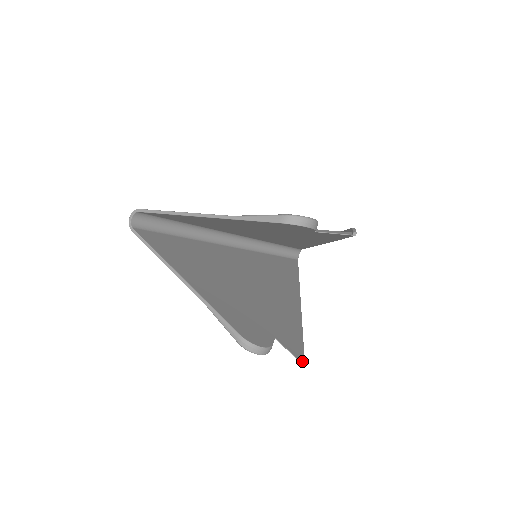
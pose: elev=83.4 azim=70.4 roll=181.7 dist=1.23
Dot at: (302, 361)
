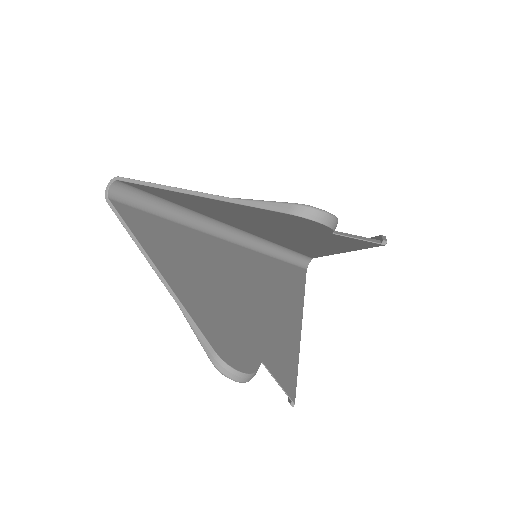
Dot at: (292, 397)
